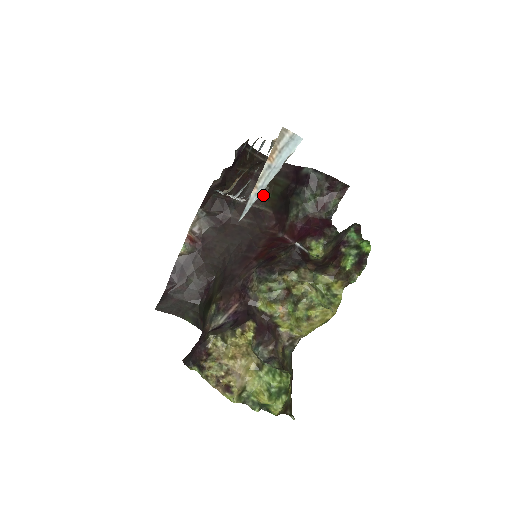
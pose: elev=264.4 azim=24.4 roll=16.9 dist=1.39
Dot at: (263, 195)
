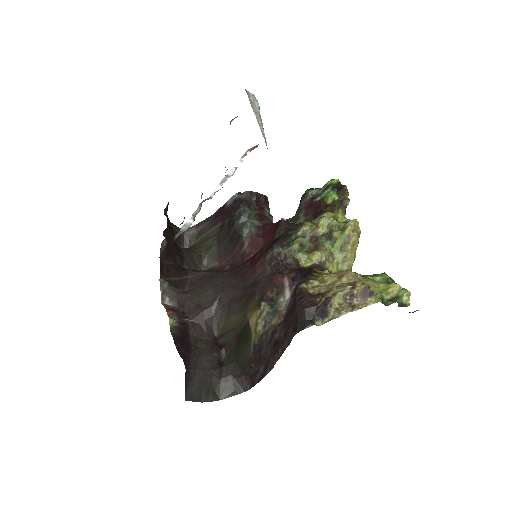
Dot at: (199, 257)
